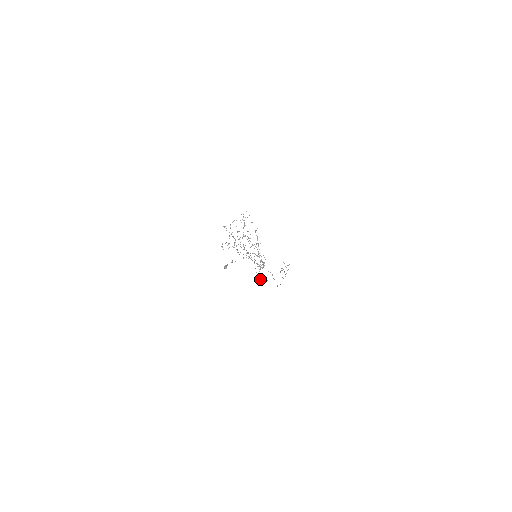
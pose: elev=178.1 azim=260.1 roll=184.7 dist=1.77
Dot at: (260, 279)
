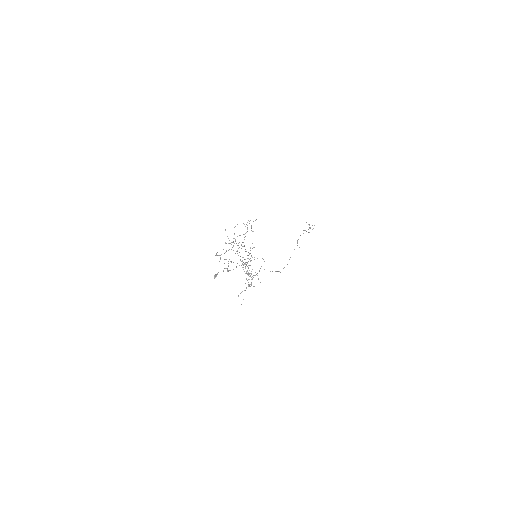
Dot at: (243, 299)
